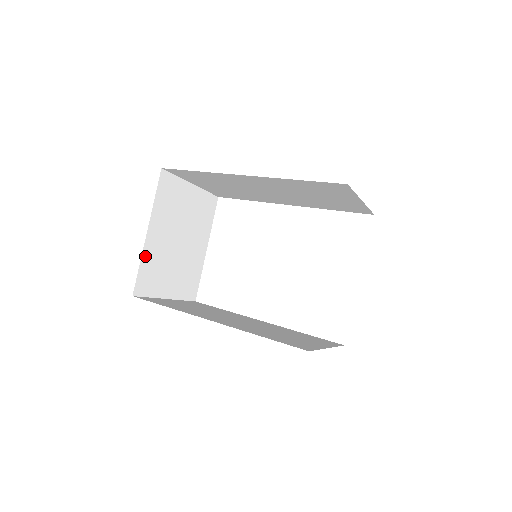
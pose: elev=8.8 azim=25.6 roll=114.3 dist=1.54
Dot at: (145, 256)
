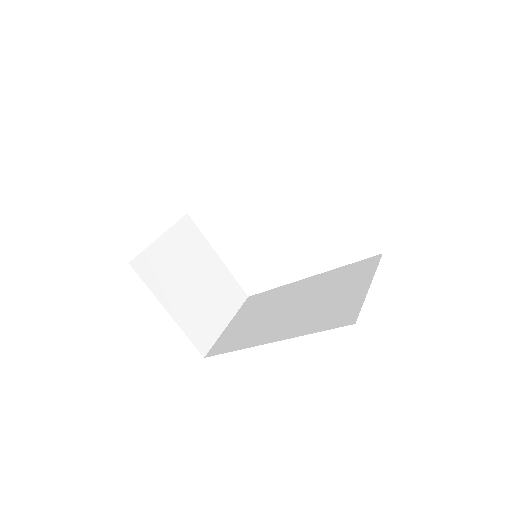
Dot at: (184, 326)
